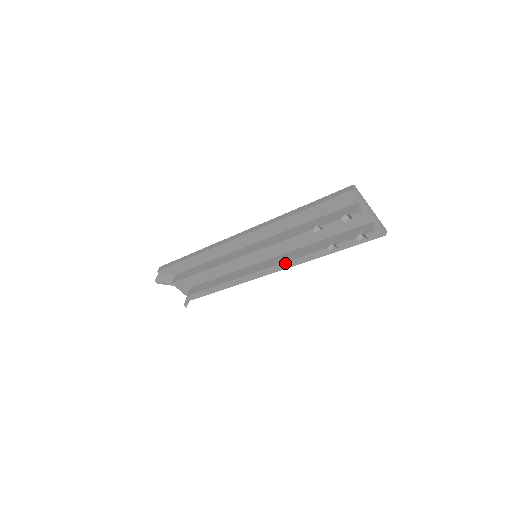
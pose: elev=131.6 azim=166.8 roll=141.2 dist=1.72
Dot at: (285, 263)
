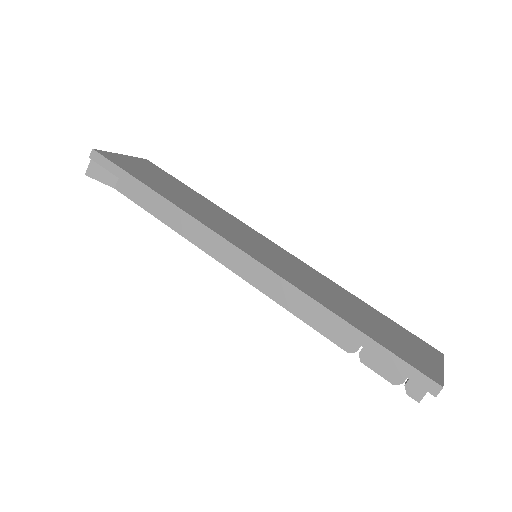
Dot at: occluded
